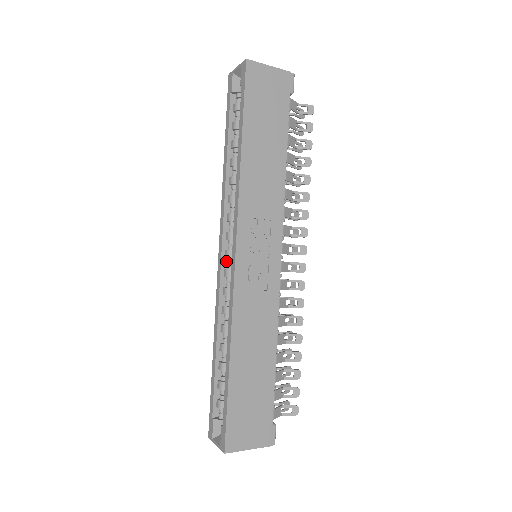
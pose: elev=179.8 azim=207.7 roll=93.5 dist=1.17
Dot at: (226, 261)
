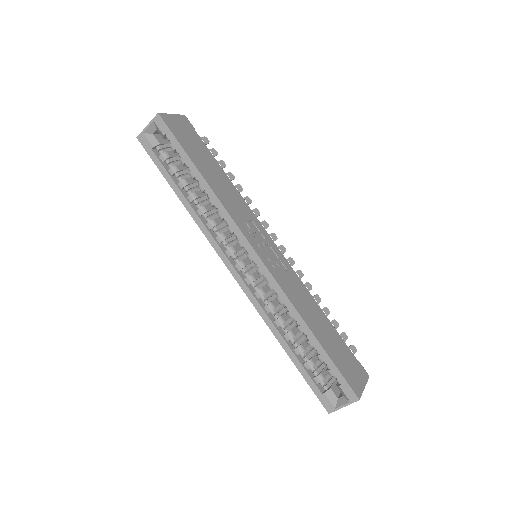
Dot at: (241, 273)
